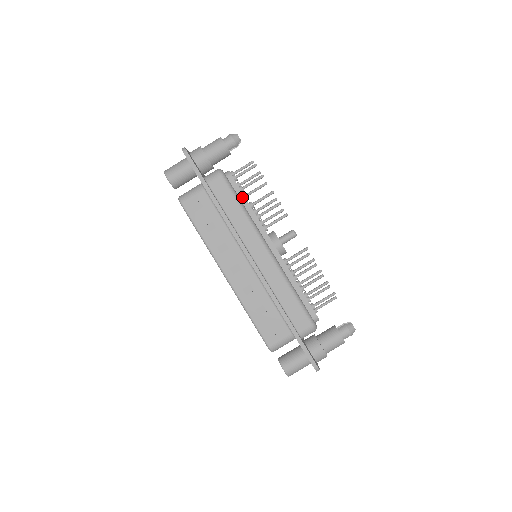
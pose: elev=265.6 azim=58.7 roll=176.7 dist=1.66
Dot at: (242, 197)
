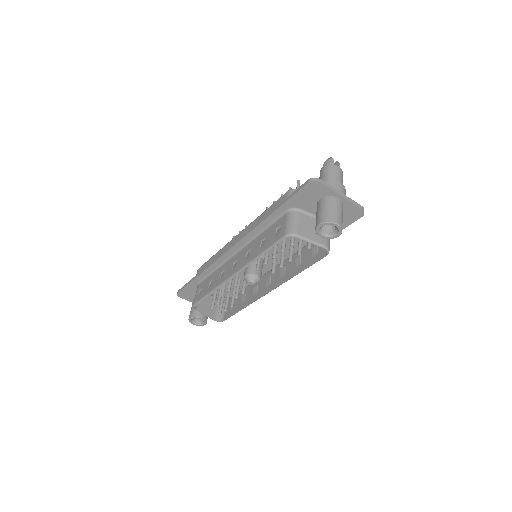
Dot at: occluded
